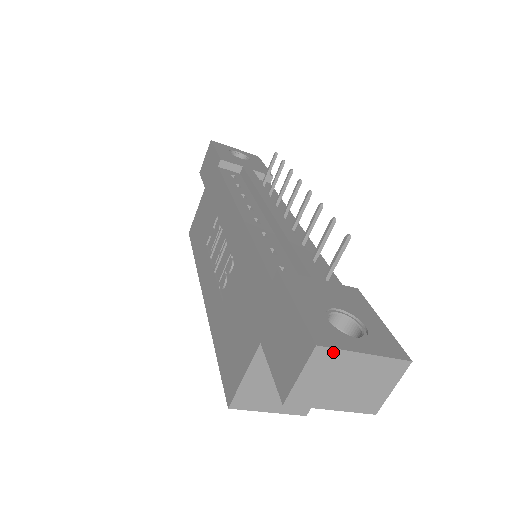
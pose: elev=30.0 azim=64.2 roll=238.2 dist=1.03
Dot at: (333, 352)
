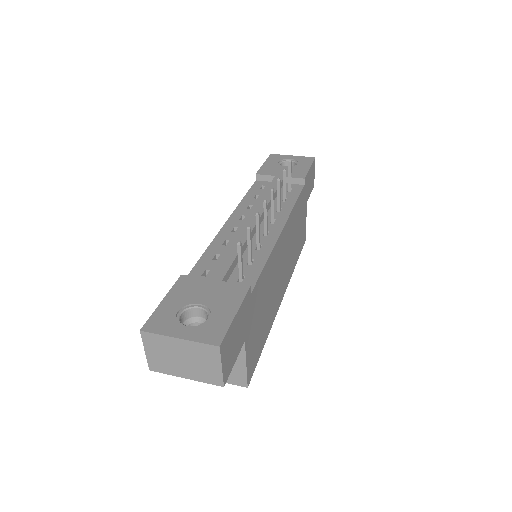
Dot at: (154, 336)
